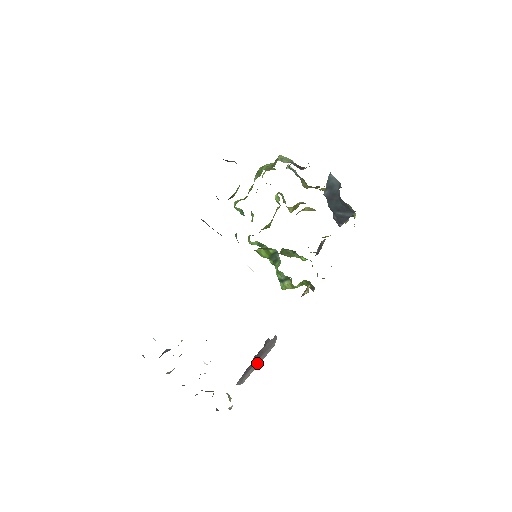
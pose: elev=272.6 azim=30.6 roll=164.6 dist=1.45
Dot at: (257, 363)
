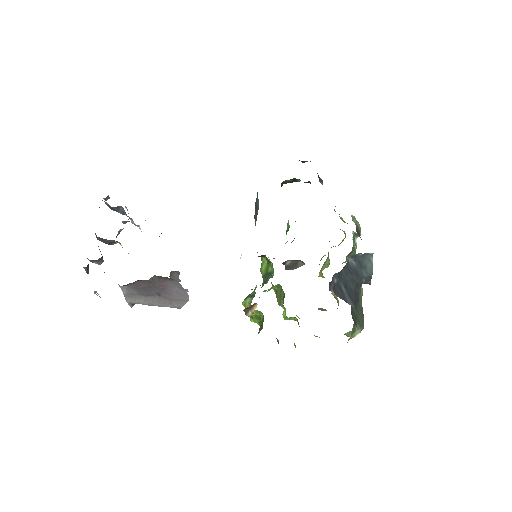
Dot at: (154, 300)
